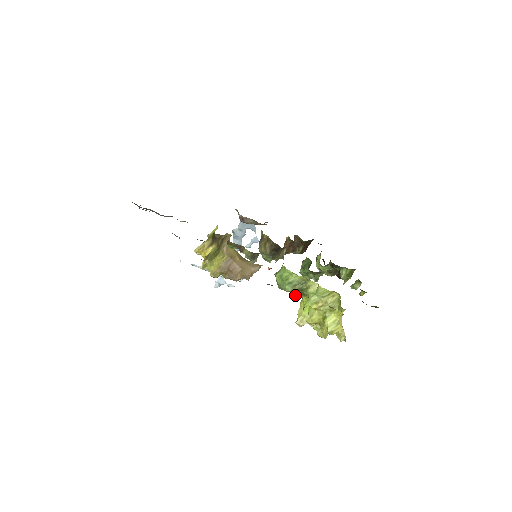
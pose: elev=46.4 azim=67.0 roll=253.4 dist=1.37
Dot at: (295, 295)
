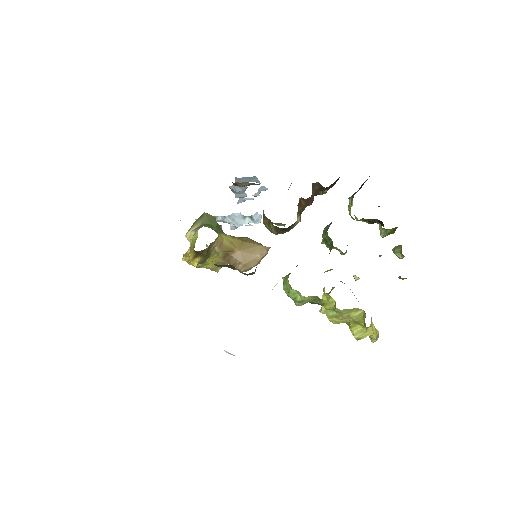
Dot at: occluded
